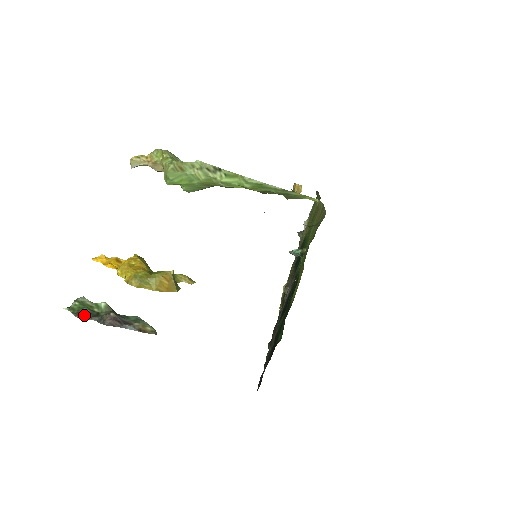
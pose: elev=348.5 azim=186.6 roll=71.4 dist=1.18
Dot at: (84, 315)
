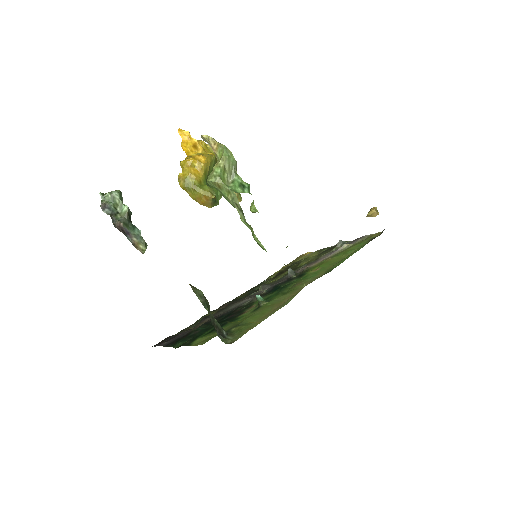
Dot at: (106, 210)
